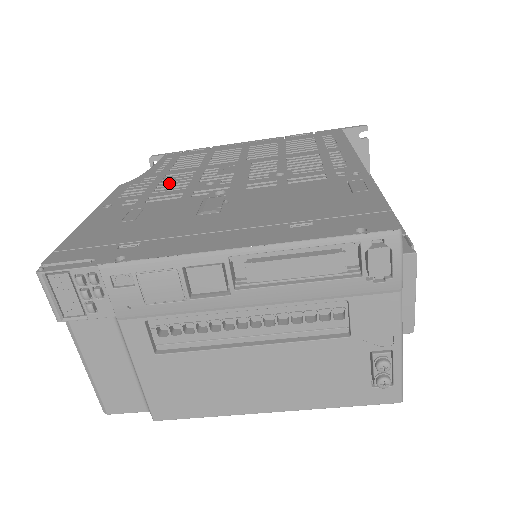
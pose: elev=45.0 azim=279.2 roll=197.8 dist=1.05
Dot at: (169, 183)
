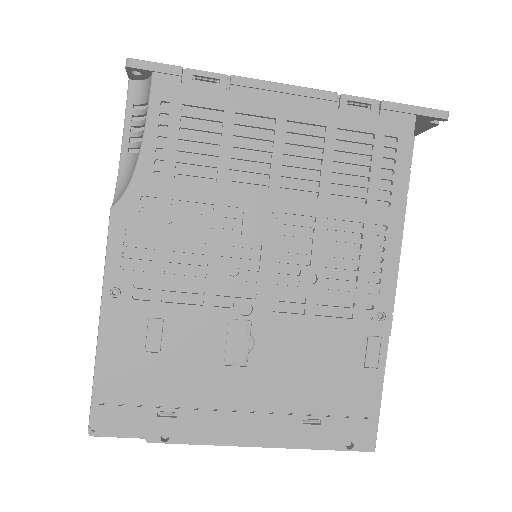
Dot at: (182, 242)
